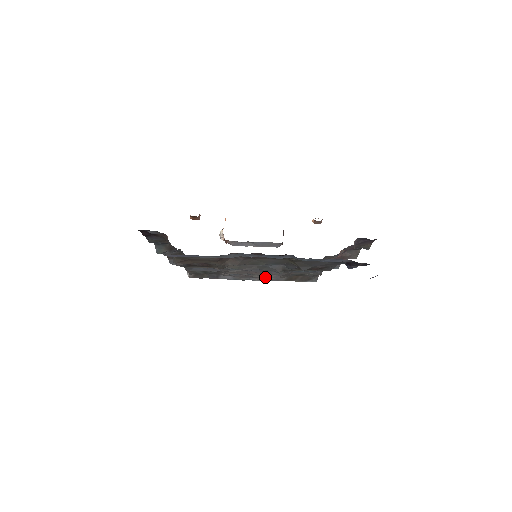
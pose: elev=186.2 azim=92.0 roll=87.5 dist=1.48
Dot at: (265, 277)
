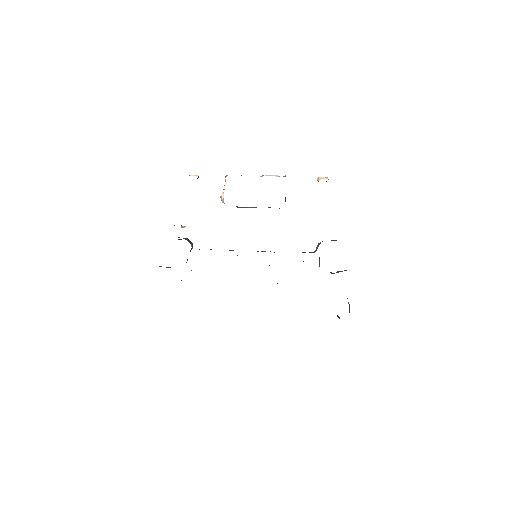
Dot at: occluded
